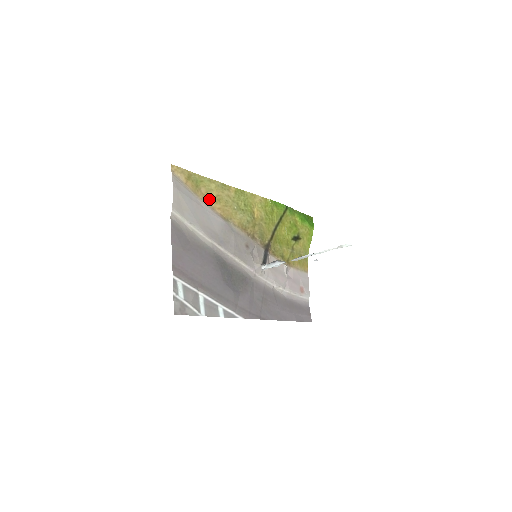
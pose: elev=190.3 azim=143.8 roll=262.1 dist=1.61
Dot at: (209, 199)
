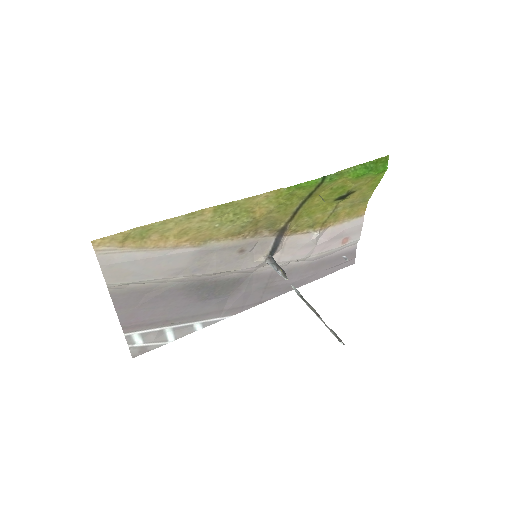
Dot at: (168, 239)
